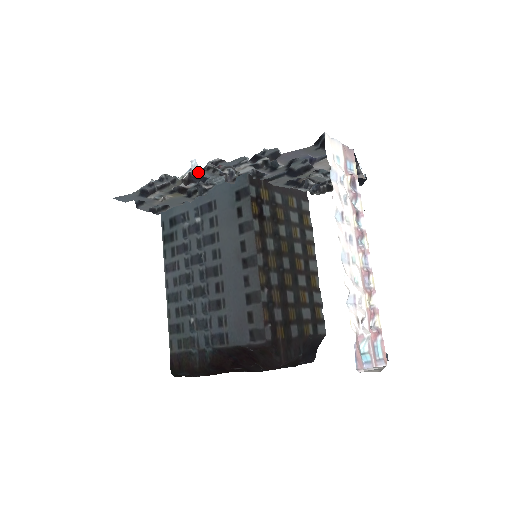
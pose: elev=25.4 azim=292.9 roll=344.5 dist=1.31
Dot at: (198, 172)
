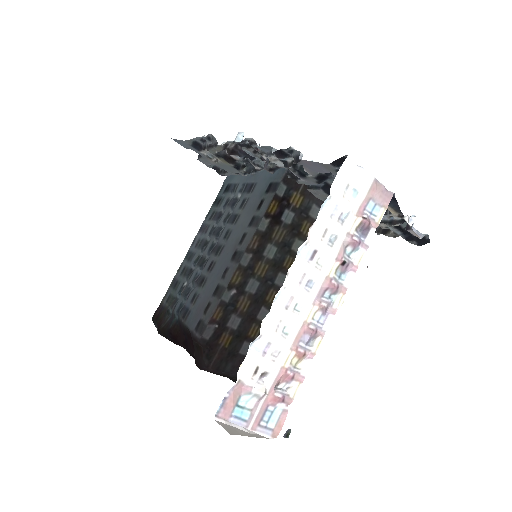
Dot at: occluded
